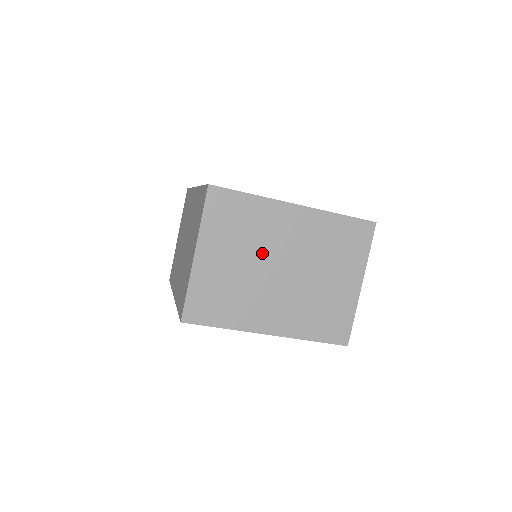
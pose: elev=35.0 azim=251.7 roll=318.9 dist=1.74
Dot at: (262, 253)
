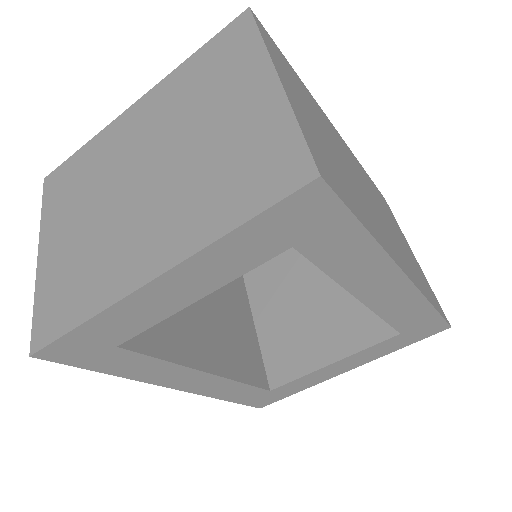
Dot at: (110, 184)
